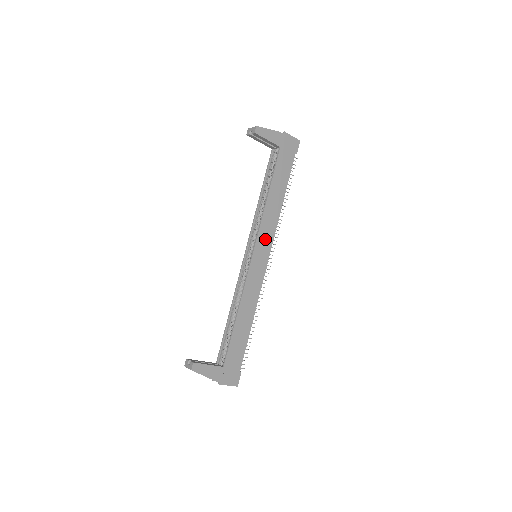
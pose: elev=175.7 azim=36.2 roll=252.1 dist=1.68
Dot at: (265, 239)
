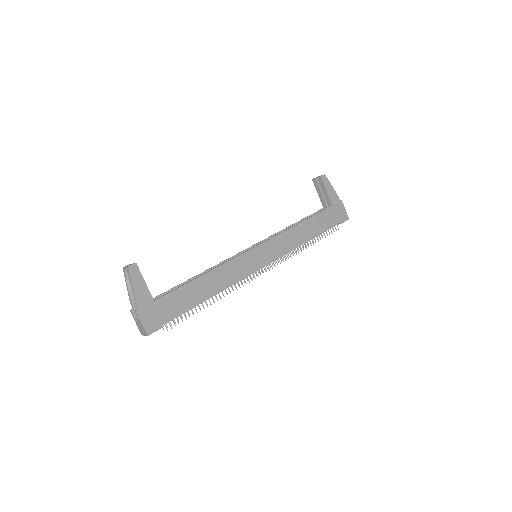
Dot at: (274, 248)
